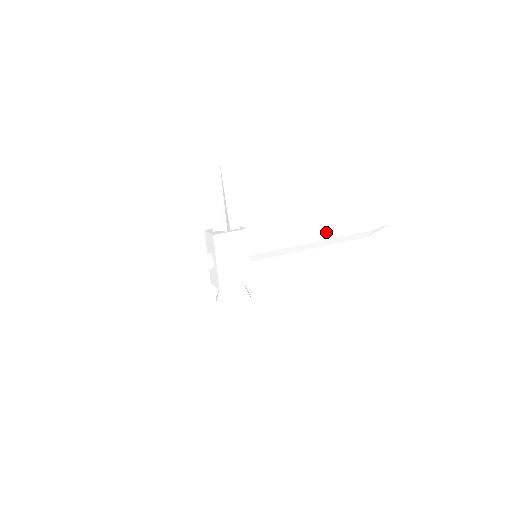
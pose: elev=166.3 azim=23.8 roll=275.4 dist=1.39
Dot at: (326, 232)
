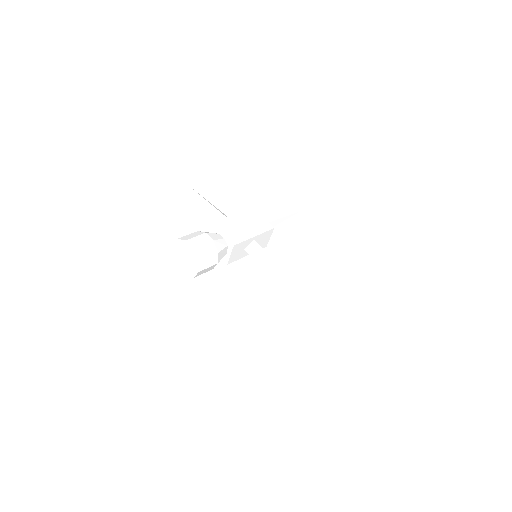
Dot at: occluded
